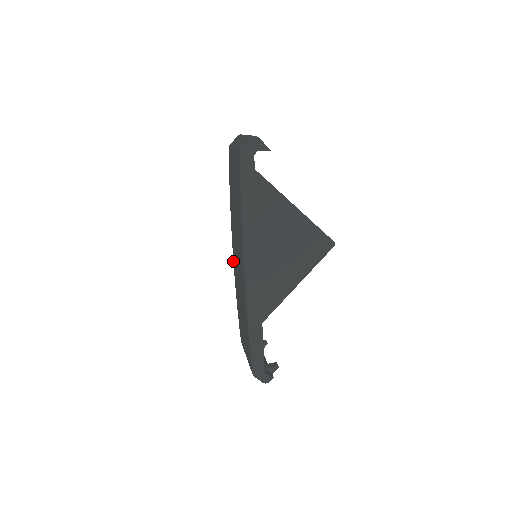
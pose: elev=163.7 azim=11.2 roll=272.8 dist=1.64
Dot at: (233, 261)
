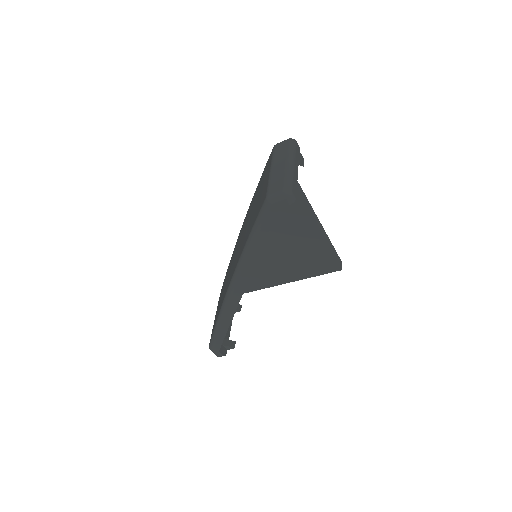
Dot at: occluded
